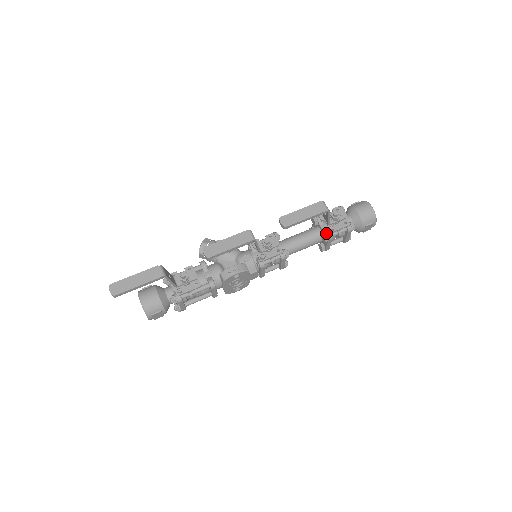
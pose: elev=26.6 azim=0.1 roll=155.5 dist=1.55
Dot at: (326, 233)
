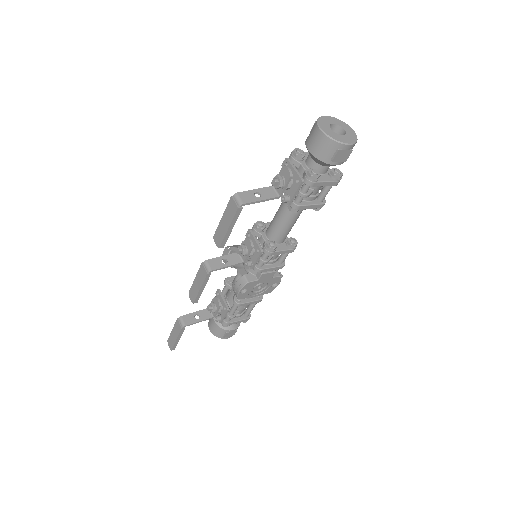
Dot at: (288, 204)
